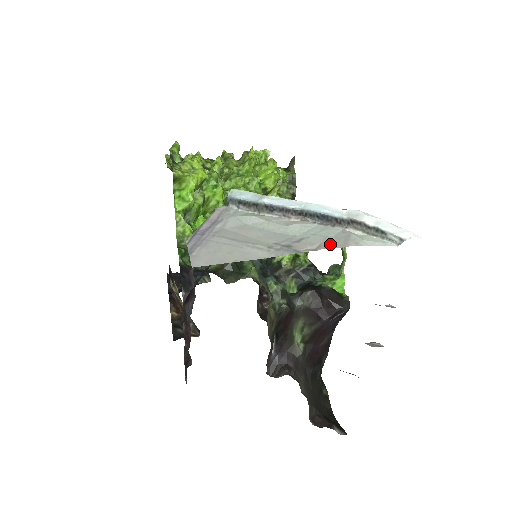
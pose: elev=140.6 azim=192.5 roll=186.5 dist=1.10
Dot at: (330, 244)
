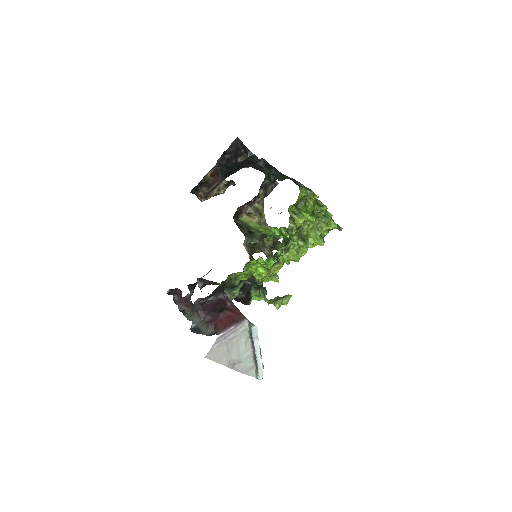
Dot at: (243, 370)
